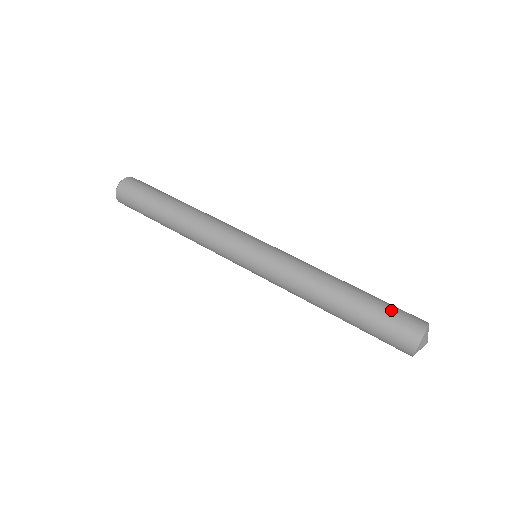
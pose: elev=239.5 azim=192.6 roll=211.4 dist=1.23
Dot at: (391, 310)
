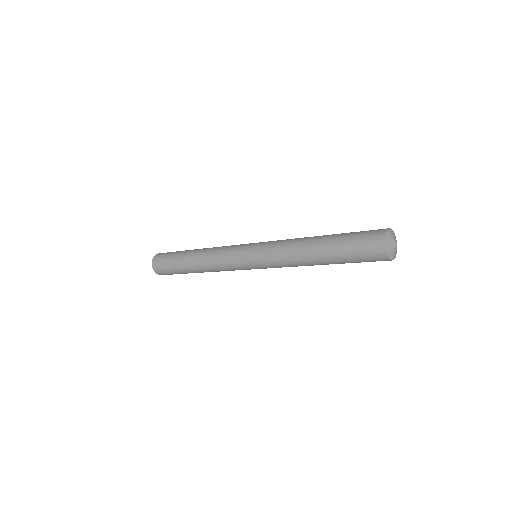
Dot at: (354, 246)
